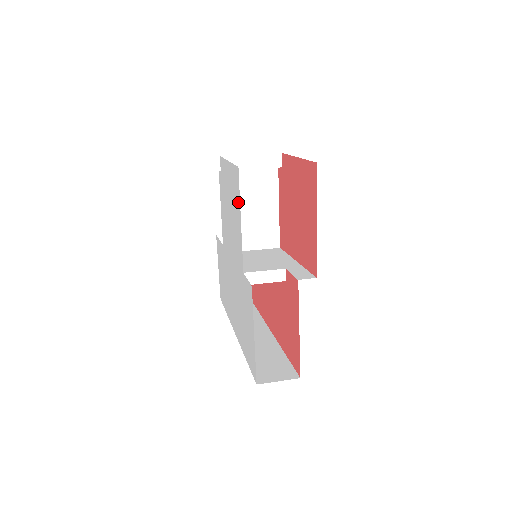
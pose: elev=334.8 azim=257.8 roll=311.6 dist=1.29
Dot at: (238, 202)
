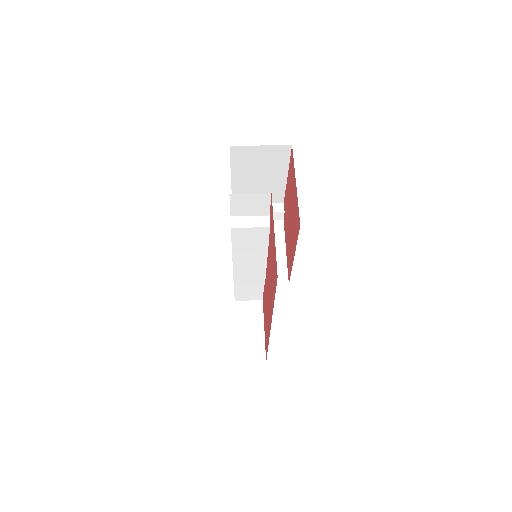
Dot at: occluded
